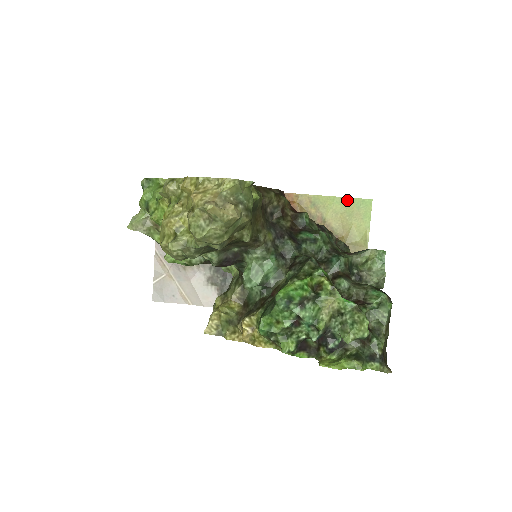
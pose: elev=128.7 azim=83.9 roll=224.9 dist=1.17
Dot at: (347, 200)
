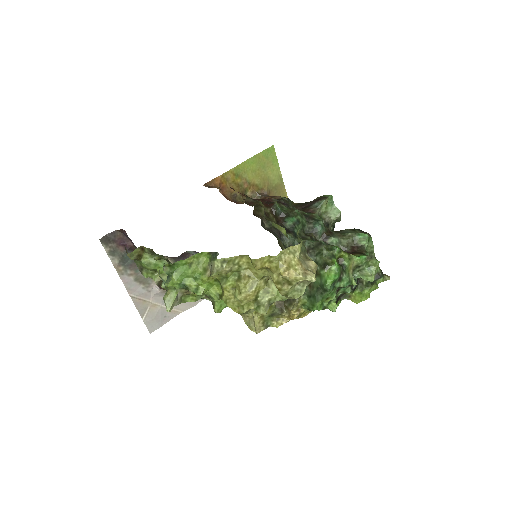
Dot at: (257, 156)
